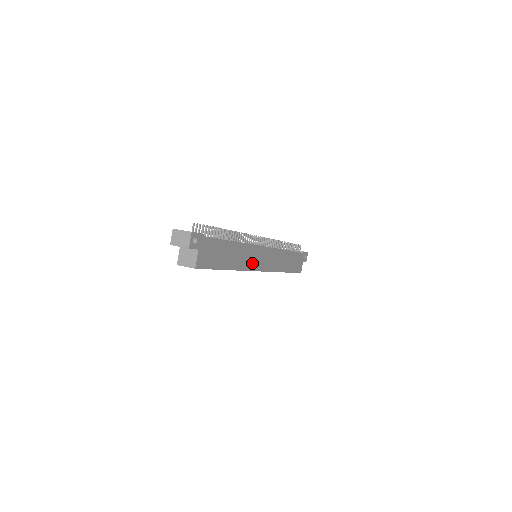
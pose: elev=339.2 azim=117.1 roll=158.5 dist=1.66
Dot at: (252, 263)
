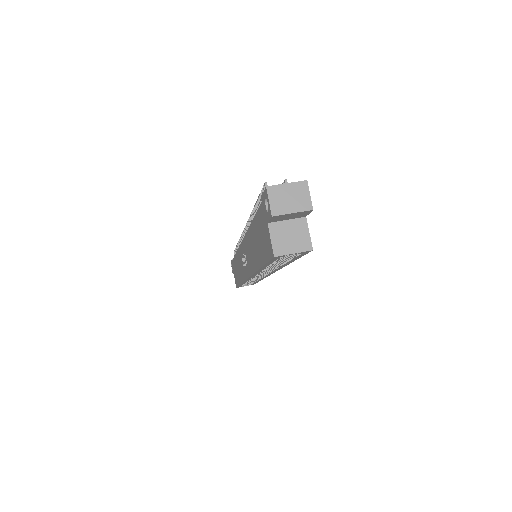
Dot at: occluded
